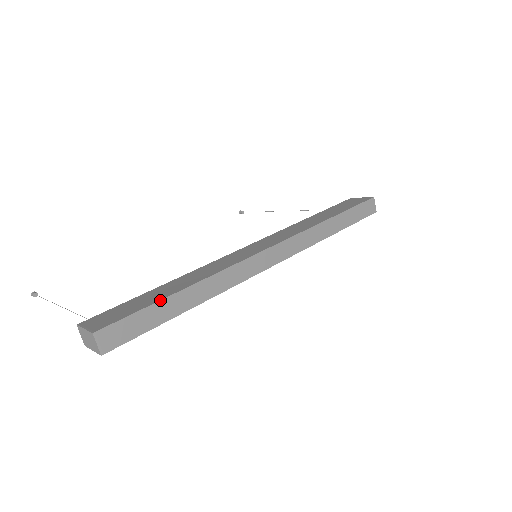
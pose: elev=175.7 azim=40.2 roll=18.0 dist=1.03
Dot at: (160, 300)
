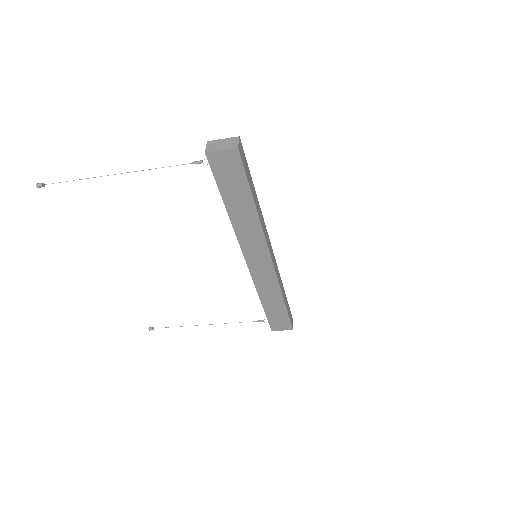
Dot at: occluded
